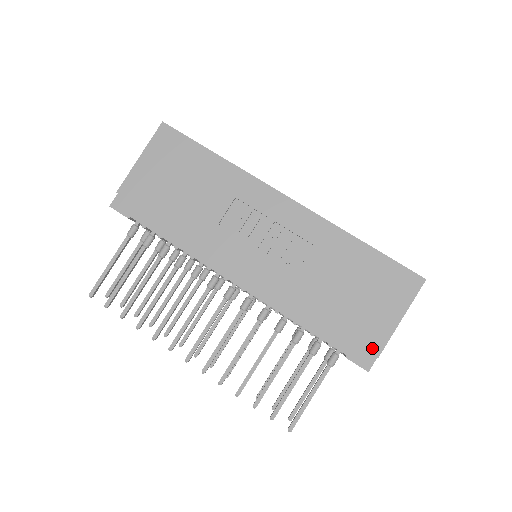
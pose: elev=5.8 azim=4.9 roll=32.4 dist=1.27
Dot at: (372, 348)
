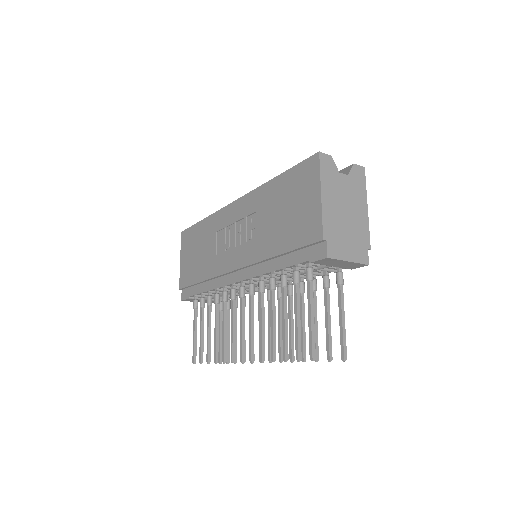
Dot at: (316, 237)
